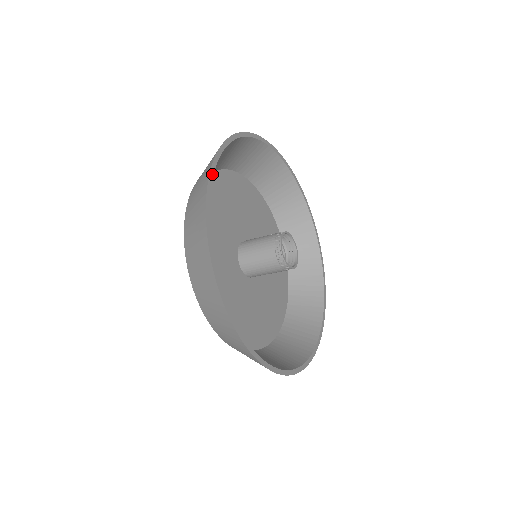
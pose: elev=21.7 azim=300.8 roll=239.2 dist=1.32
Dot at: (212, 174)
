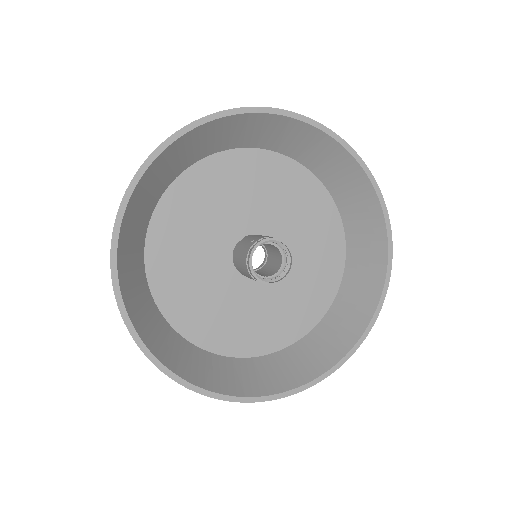
Dot at: (116, 239)
